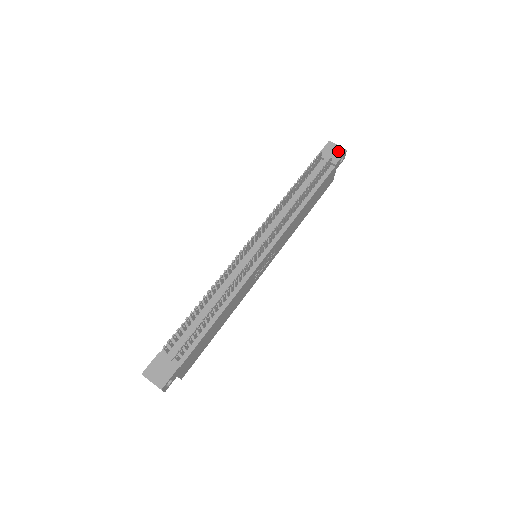
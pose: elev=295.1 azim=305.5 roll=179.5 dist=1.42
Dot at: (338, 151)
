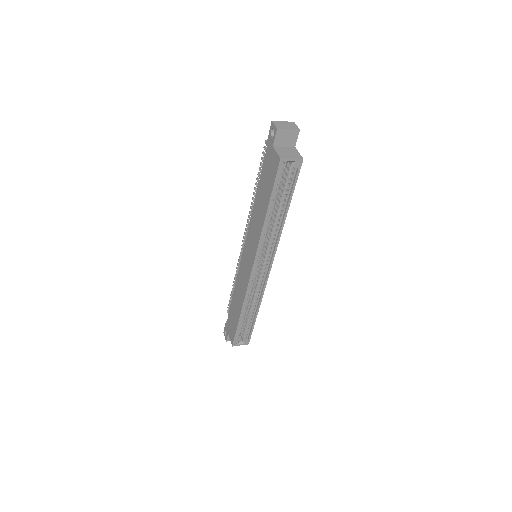
Dot at: occluded
